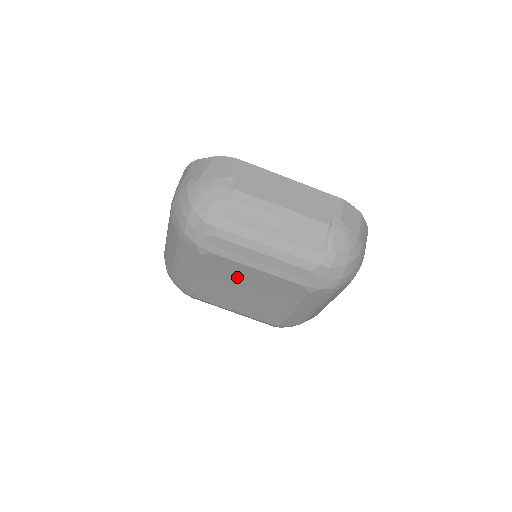
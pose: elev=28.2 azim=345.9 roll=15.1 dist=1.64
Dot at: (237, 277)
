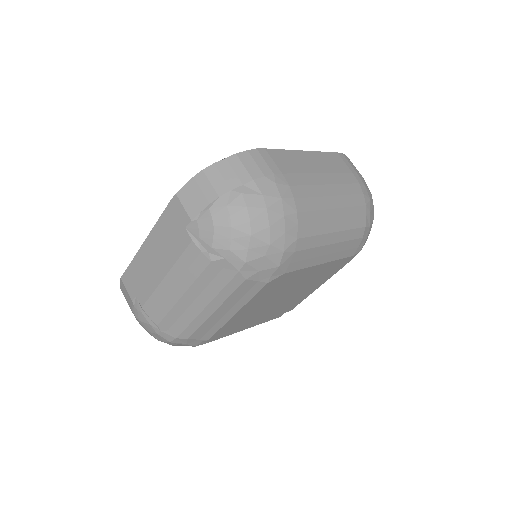
Dot at: (252, 314)
